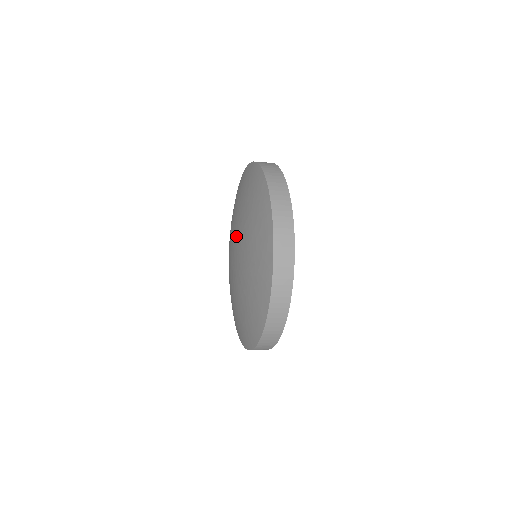
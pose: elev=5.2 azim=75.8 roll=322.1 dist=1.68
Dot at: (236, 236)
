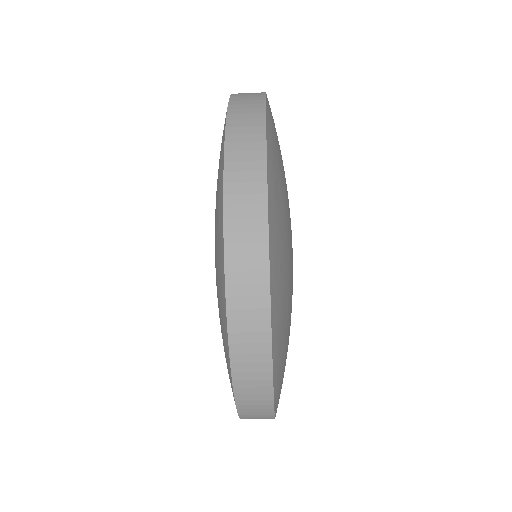
Dot at: occluded
